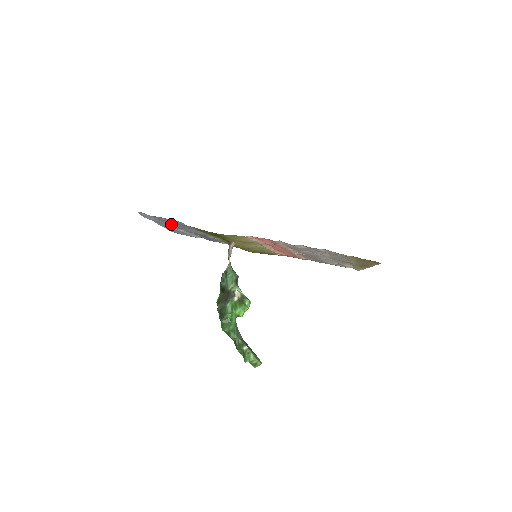
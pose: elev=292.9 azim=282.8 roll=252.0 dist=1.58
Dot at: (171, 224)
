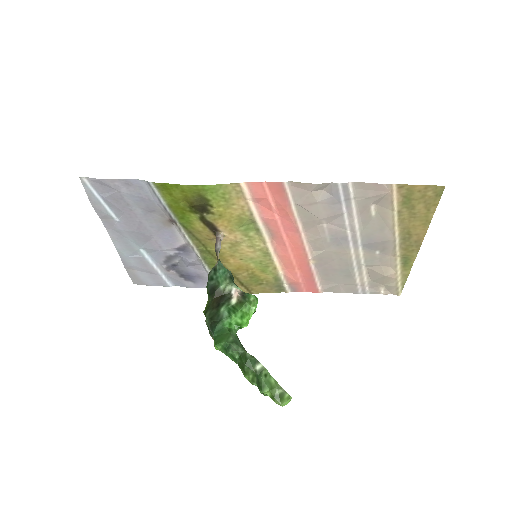
Dot at: (131, 218)
